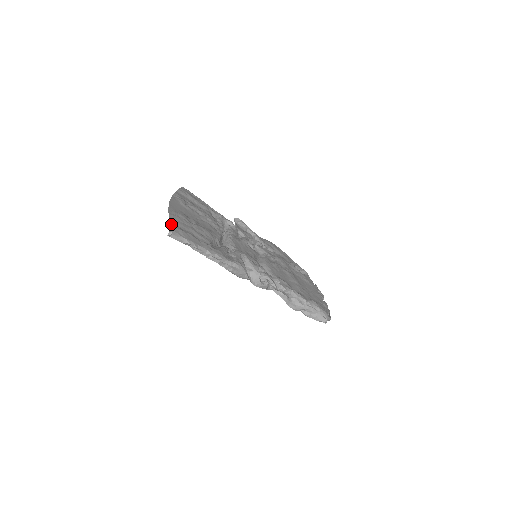
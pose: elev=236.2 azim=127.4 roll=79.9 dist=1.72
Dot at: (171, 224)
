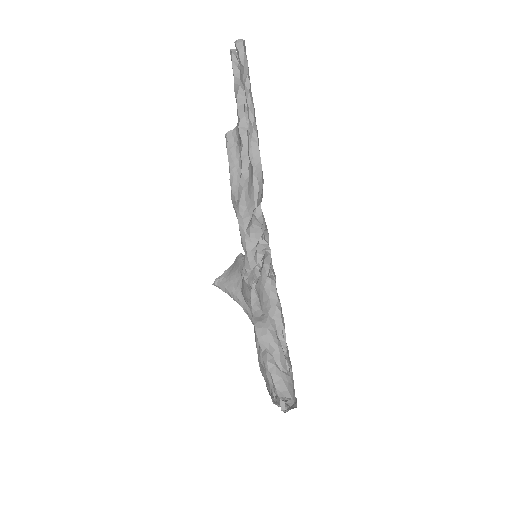
Dot at: occluded
